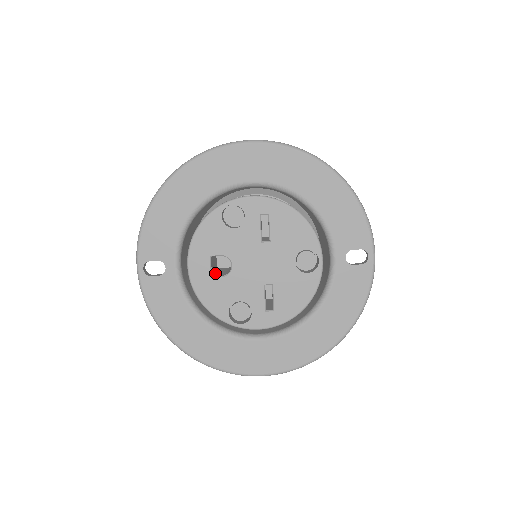
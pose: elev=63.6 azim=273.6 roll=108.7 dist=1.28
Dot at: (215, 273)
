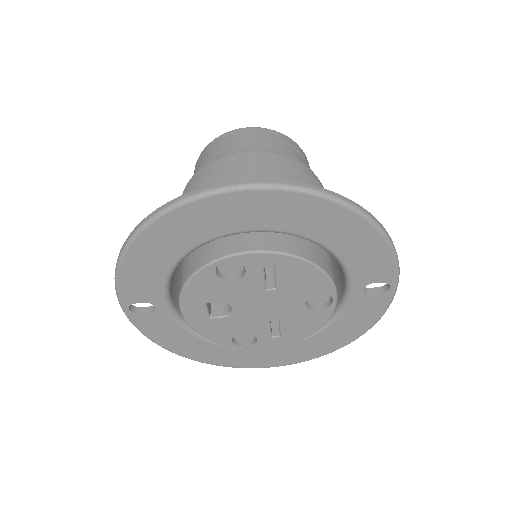
Dot at: occluded
